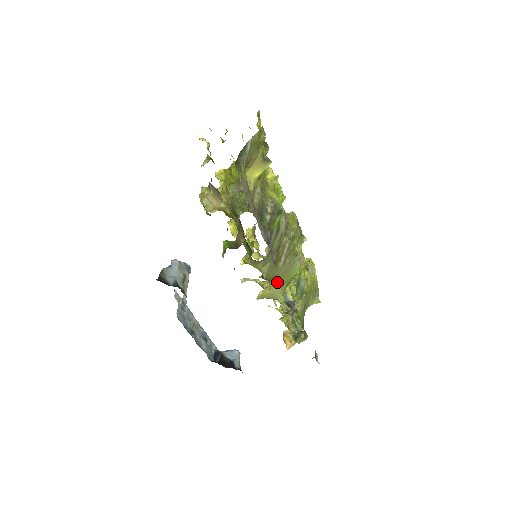
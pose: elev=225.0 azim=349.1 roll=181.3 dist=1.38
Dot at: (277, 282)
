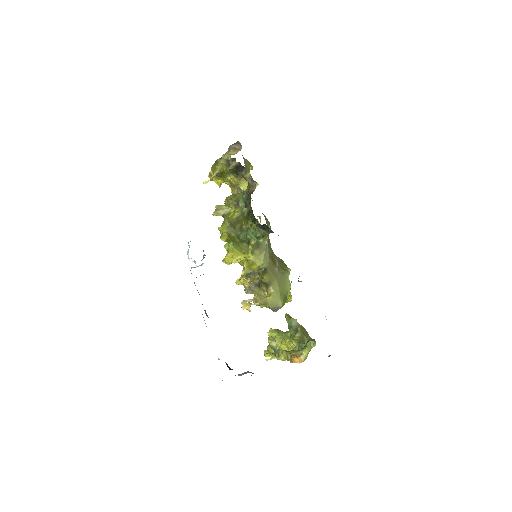
Dot at: (276, 288)
